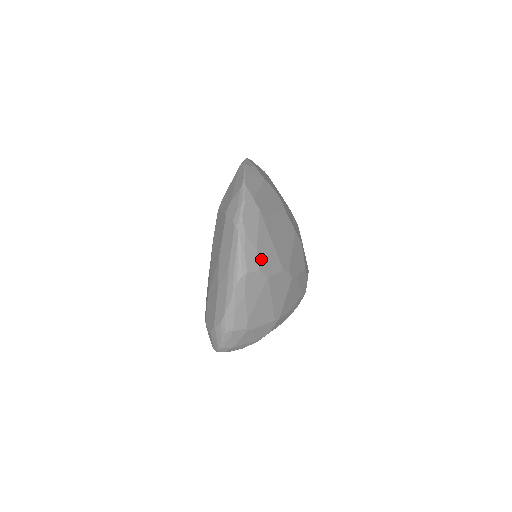
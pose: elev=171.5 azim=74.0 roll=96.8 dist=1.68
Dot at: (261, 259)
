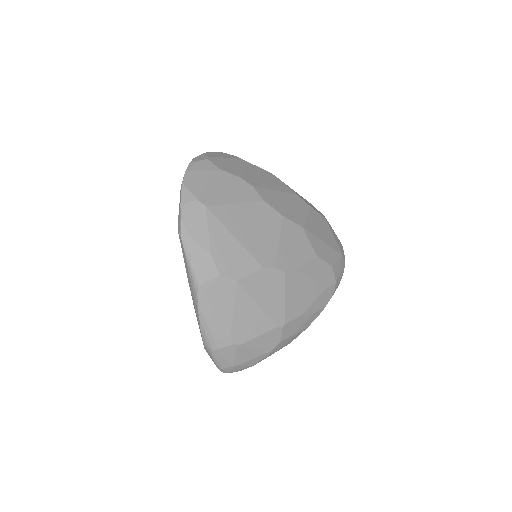
Dot at: (221, 262)
